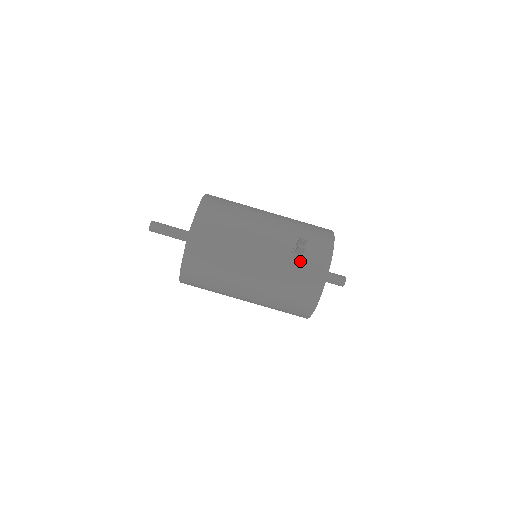
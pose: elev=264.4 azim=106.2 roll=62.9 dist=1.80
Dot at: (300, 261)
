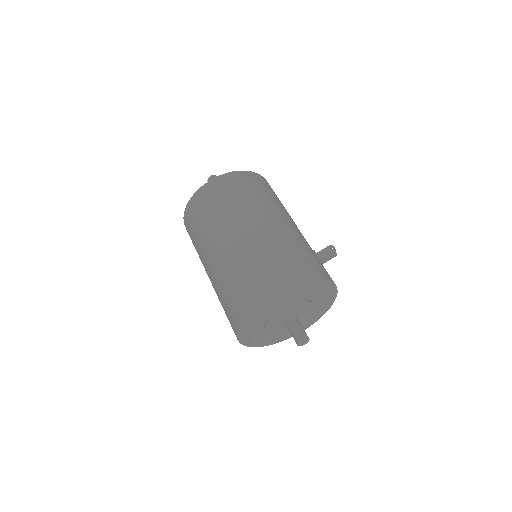
Dot at: (317, 257)
